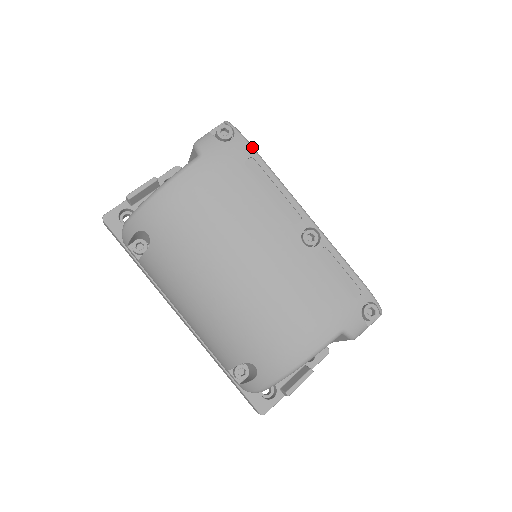
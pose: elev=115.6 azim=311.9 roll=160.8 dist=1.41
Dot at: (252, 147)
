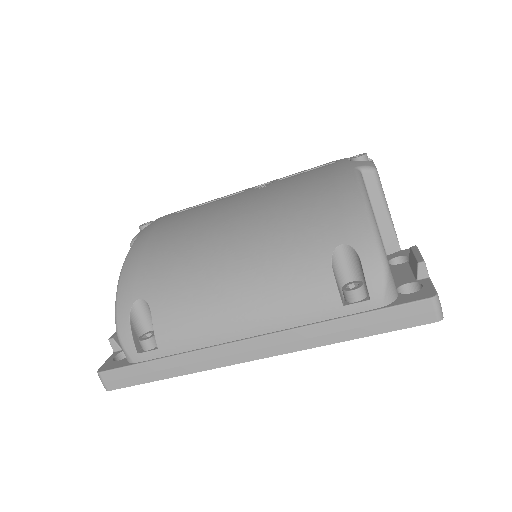
Dot at: occluded
